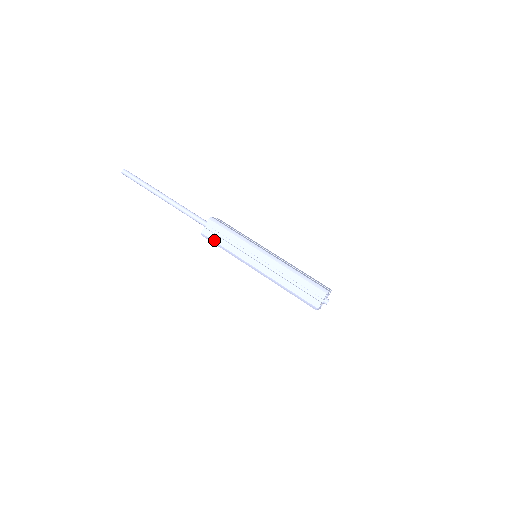
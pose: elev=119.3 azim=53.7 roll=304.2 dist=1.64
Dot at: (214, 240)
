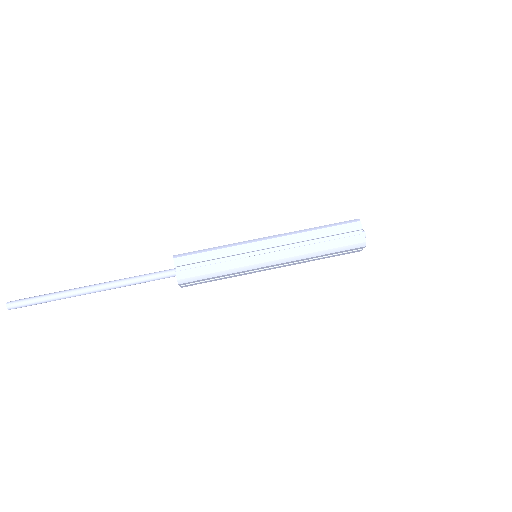
Dot at: occluded
